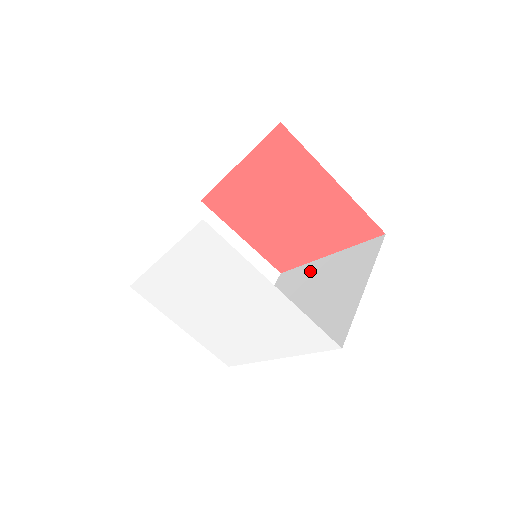
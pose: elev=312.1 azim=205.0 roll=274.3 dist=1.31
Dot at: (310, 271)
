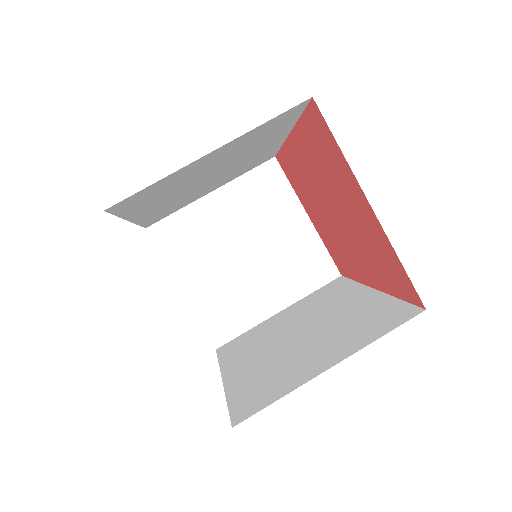
Dot at: (347, 296)
